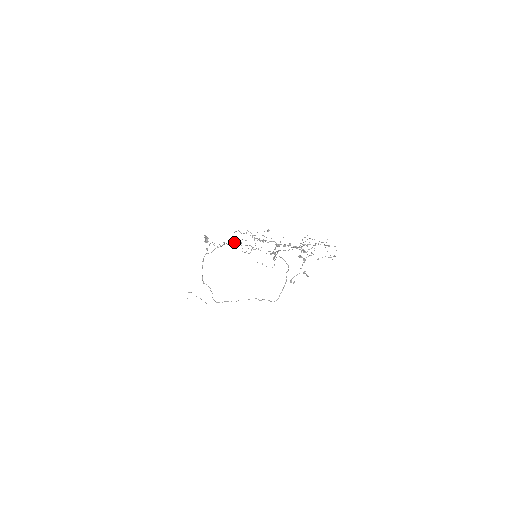
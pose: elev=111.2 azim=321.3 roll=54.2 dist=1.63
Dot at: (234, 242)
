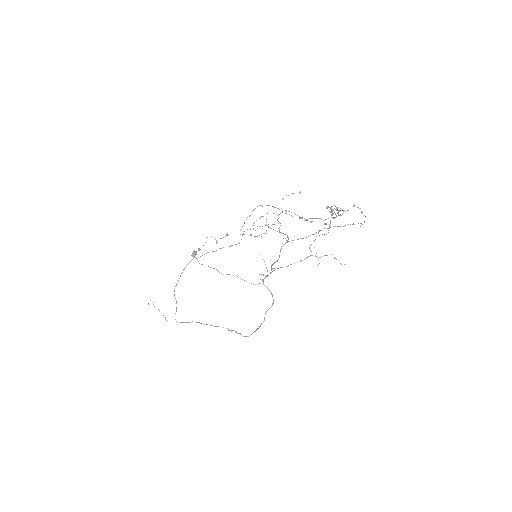
Dot at: occluded
